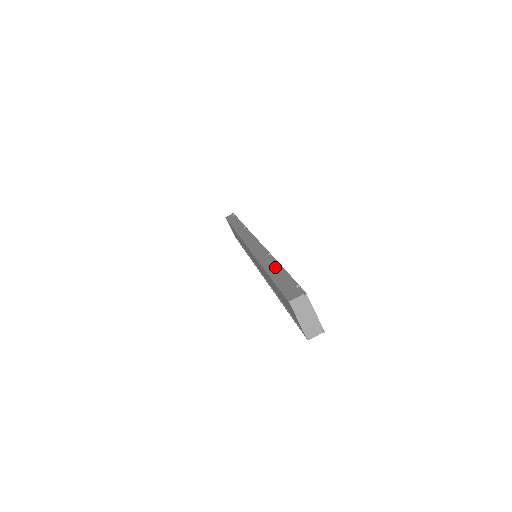
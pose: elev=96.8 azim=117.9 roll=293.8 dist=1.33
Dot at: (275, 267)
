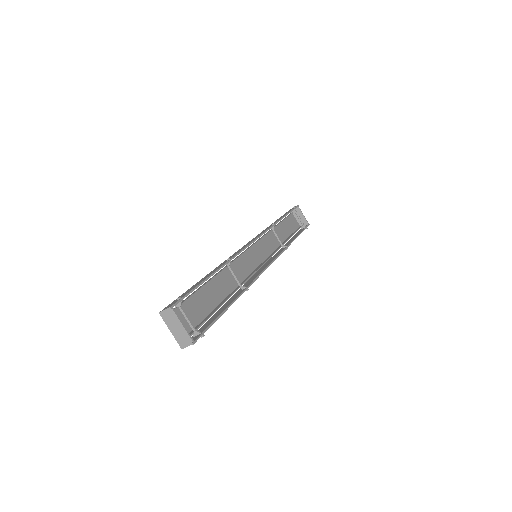
Dot at: (209, 275)
